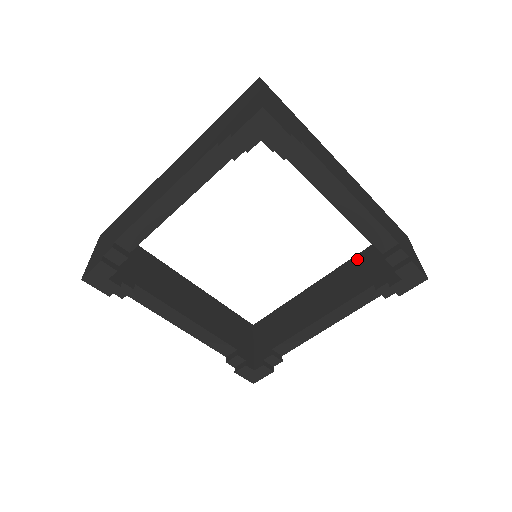
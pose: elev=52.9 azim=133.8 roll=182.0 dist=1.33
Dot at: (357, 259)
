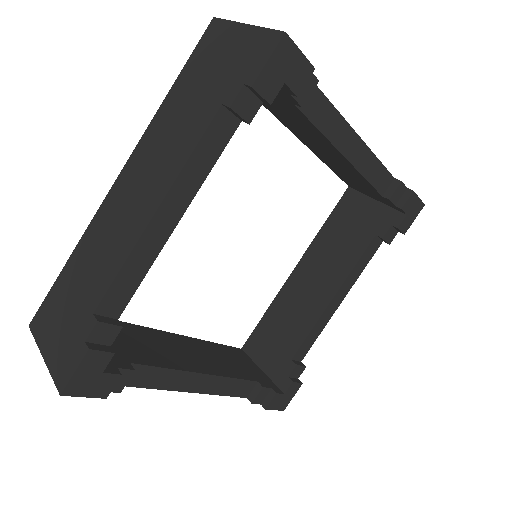
Dot at: (333, 221)
